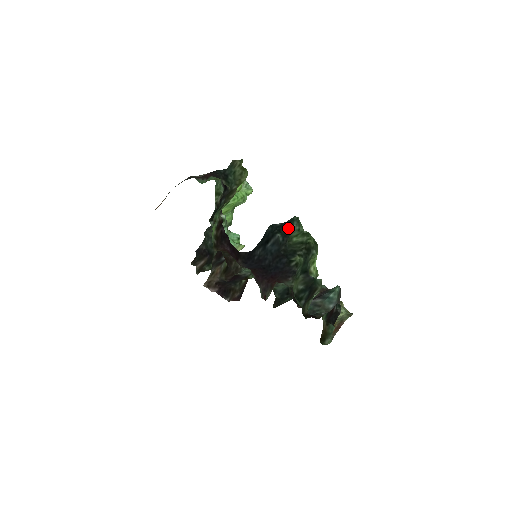
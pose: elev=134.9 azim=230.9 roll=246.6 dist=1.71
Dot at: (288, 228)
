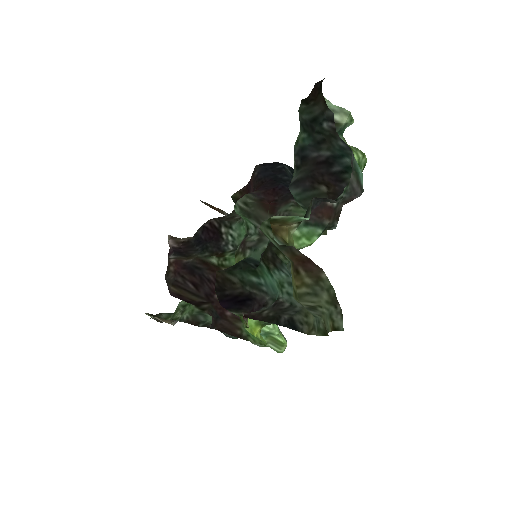
Dot at: occluded
